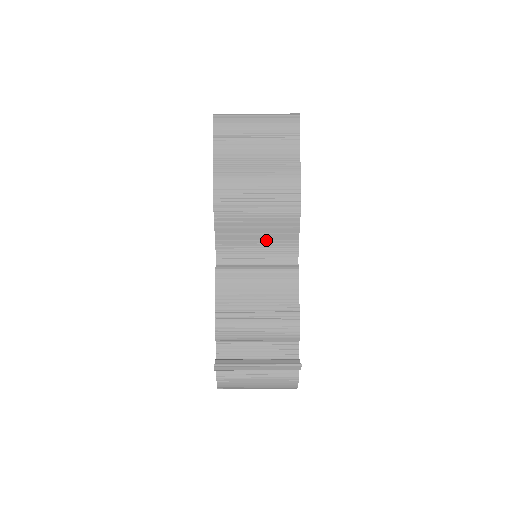
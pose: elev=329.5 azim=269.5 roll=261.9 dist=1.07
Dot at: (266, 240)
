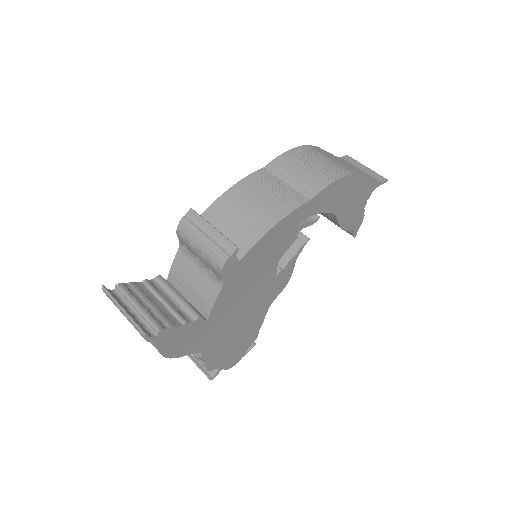
Dot at: occluded
